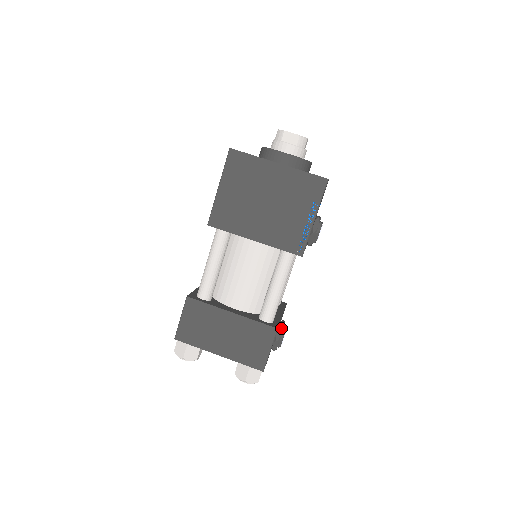
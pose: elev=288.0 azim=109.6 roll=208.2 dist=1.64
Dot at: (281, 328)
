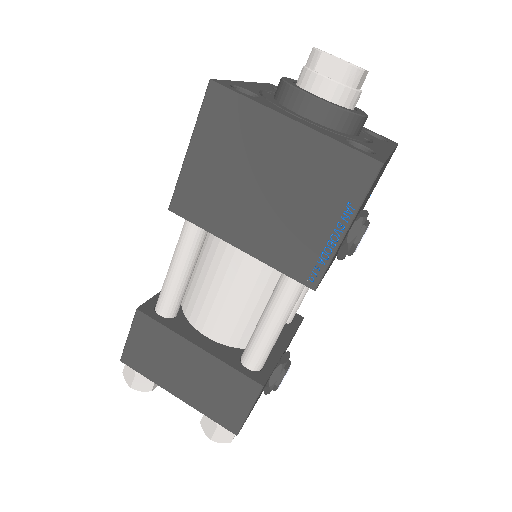
Dot at: (279, 368)
